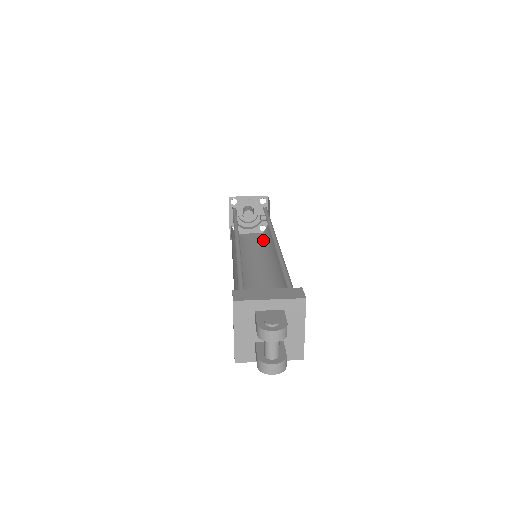
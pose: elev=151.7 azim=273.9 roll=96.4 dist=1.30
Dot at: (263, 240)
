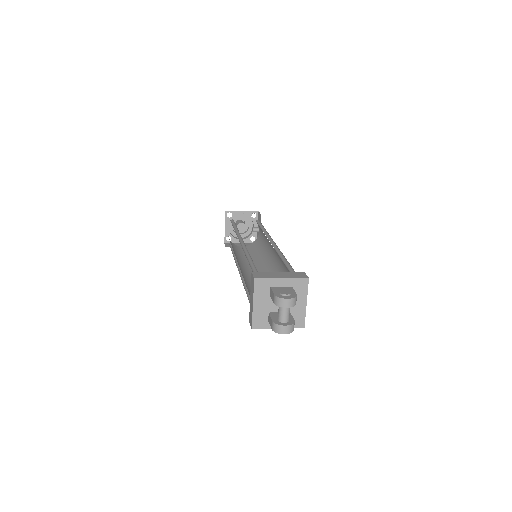
Dot at: (255, 247)
